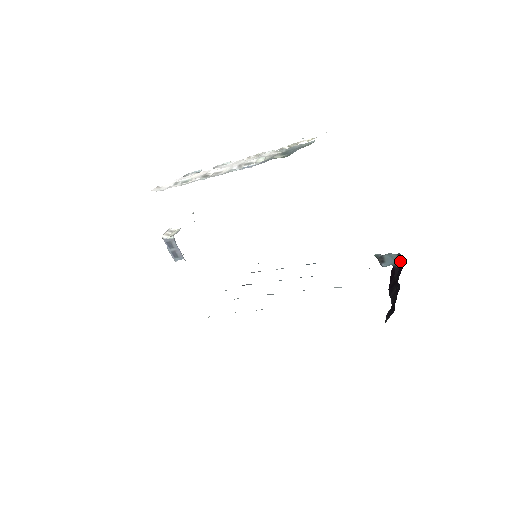
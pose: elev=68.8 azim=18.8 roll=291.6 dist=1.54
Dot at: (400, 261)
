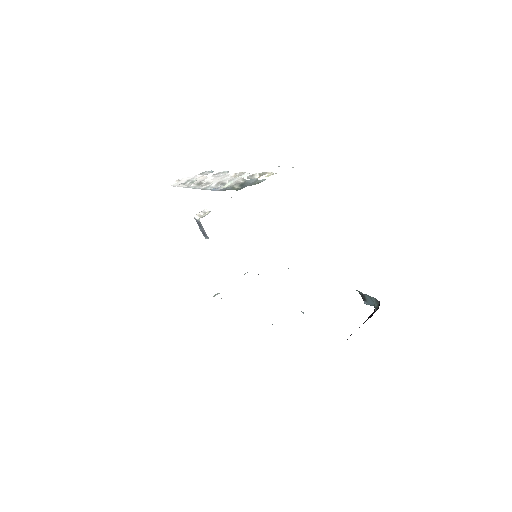
Dot at: (378, 306)
